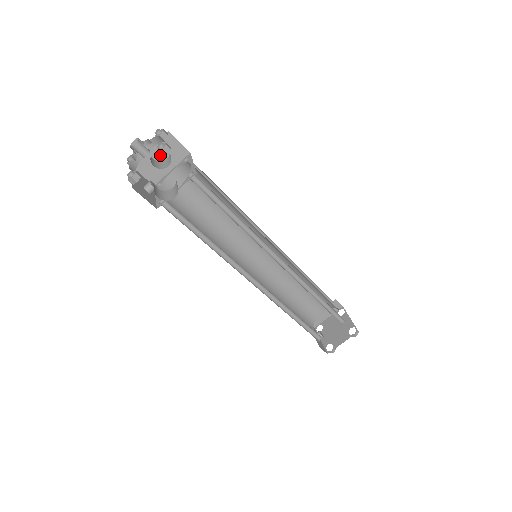
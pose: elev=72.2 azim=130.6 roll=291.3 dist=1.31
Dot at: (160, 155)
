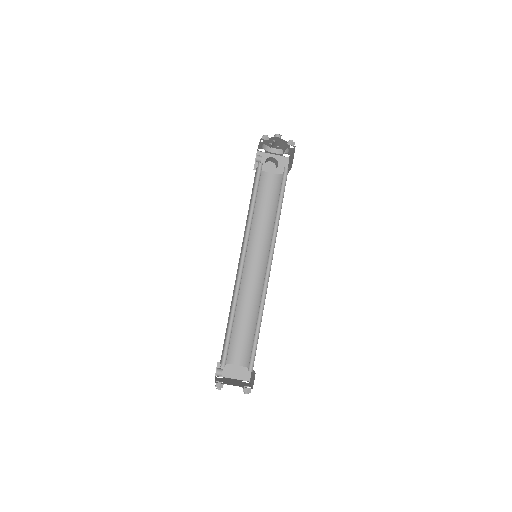
Dot at: (268, 169)
